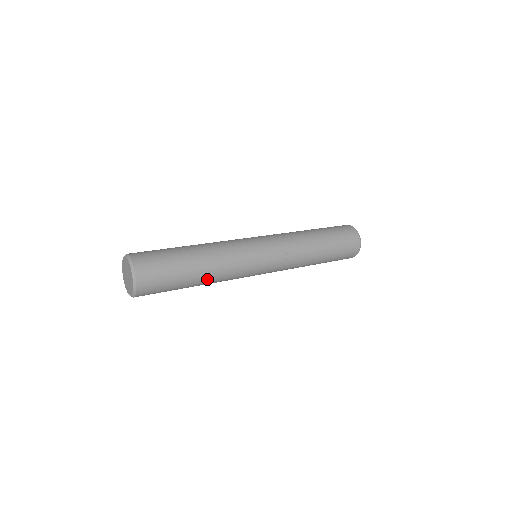
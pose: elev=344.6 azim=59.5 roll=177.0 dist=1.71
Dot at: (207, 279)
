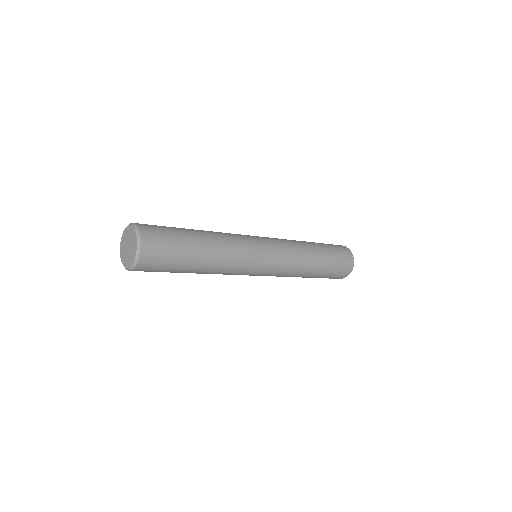
Dot at: (203, 273)
